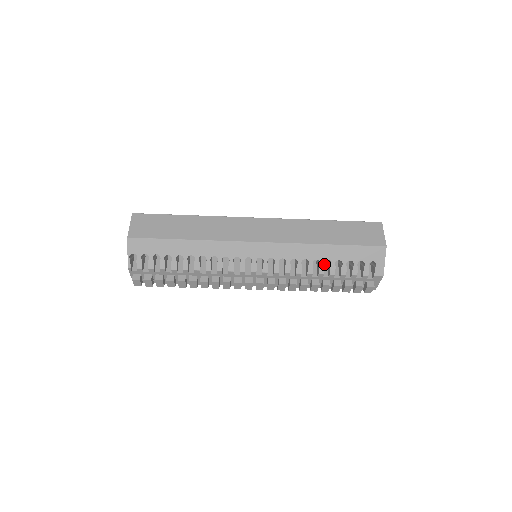
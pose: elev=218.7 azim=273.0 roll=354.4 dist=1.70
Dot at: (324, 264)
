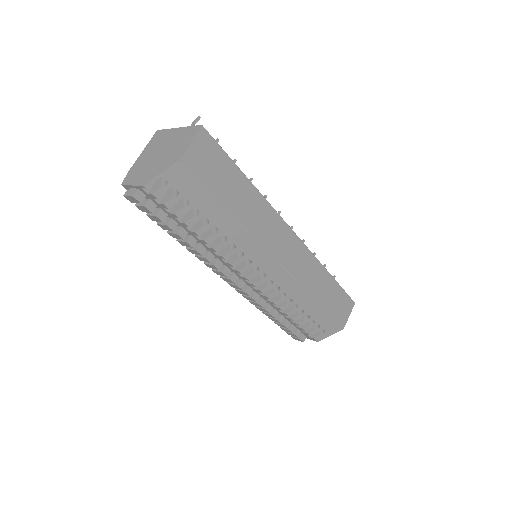
Dot at: occluded
